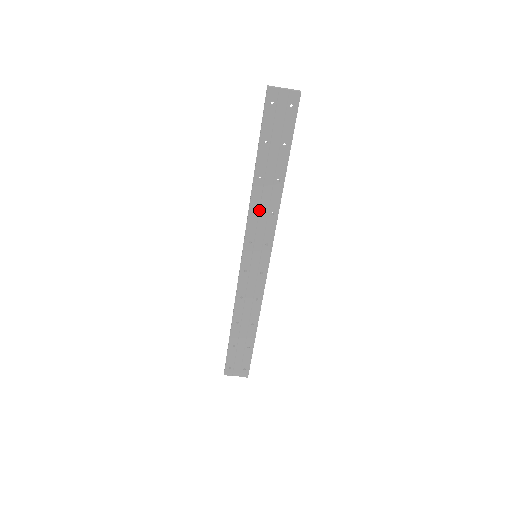
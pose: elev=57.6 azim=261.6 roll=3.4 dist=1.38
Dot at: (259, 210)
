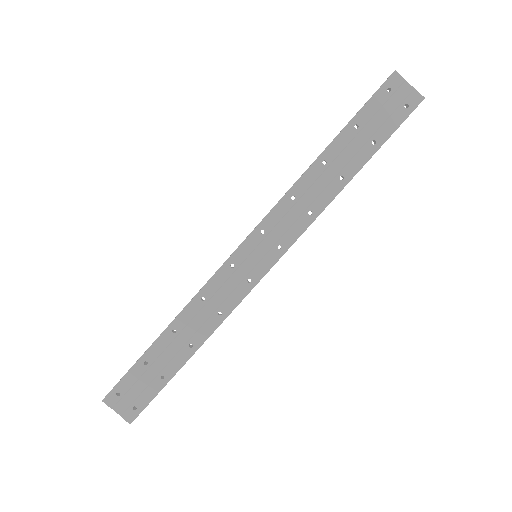
Dot at: (298, 199)
